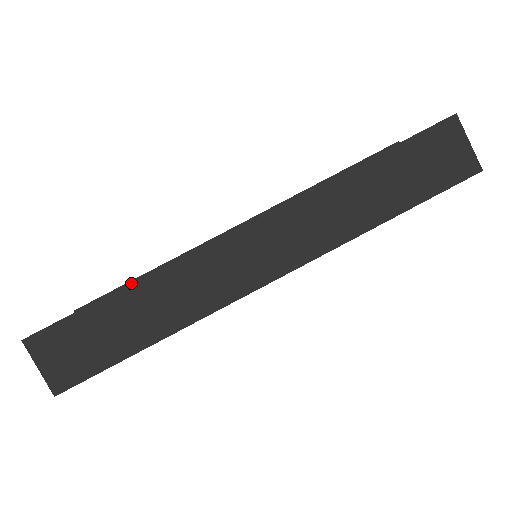
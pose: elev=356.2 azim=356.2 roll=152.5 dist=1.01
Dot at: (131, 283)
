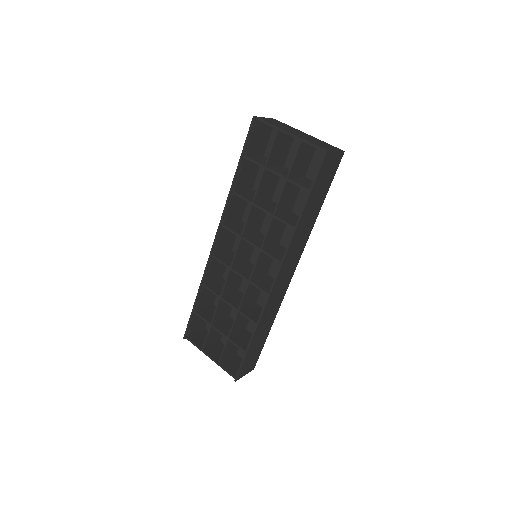
Dot at: (254, 335)
